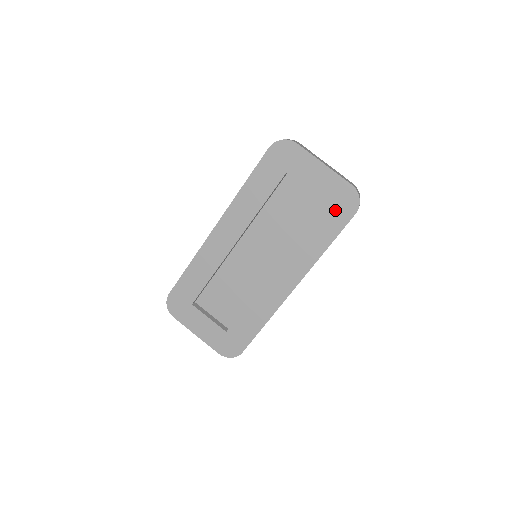
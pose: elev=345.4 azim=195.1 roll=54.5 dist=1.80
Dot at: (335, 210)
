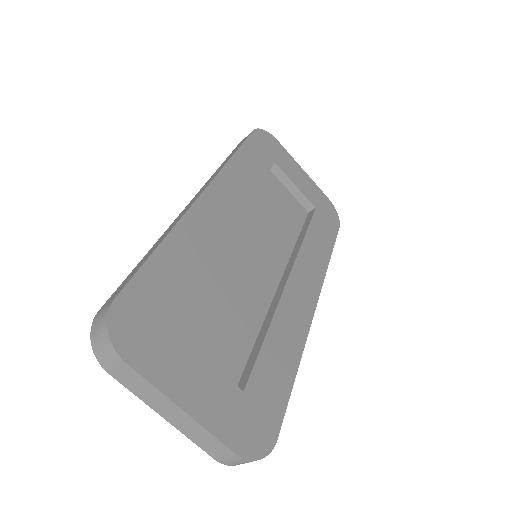
Dot at: (324, 217)
